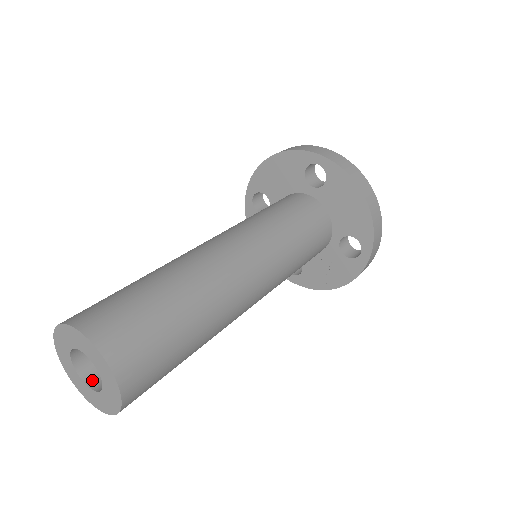
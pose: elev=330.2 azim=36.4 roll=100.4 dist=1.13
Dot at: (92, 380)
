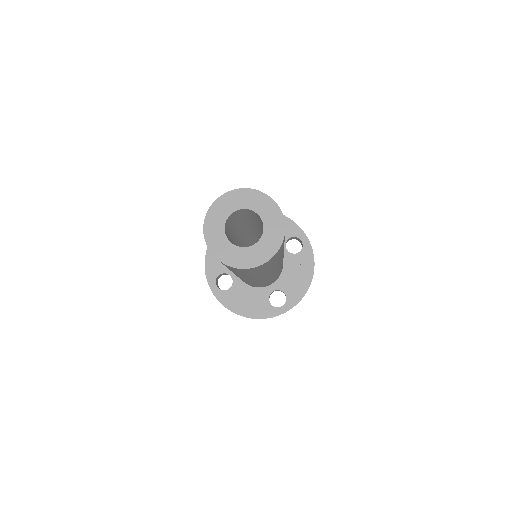
Dot at: (251, 247)
